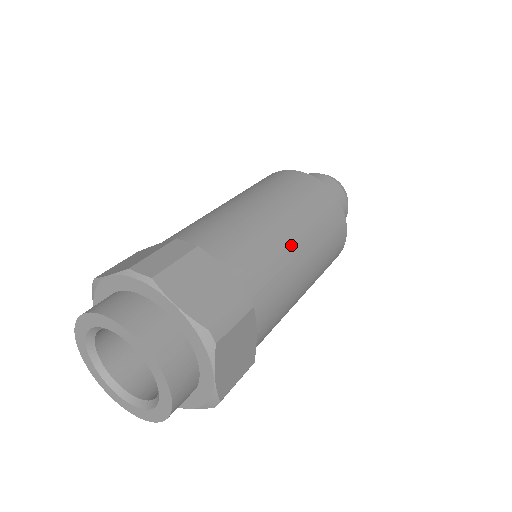
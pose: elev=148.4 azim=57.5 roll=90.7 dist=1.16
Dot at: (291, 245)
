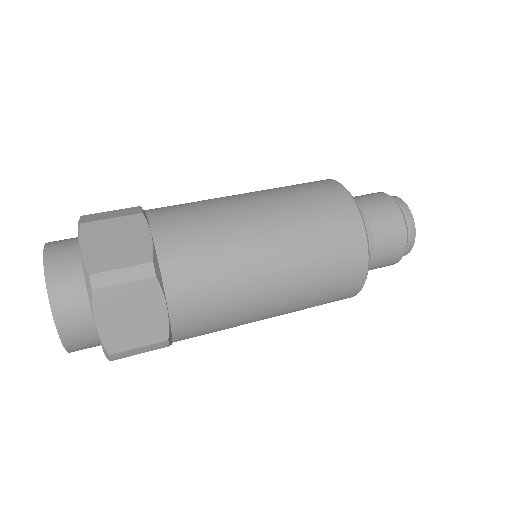
Dot at: (251, 241)
